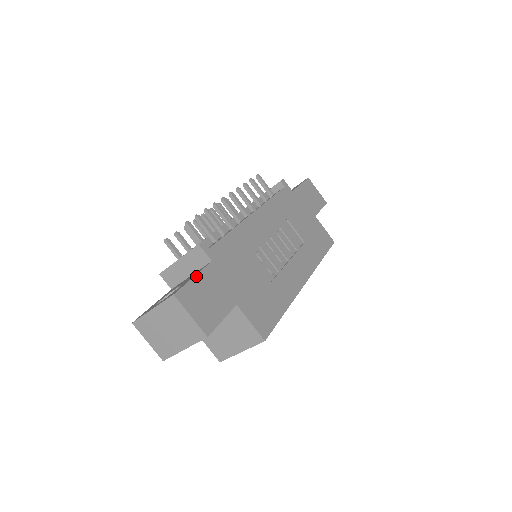
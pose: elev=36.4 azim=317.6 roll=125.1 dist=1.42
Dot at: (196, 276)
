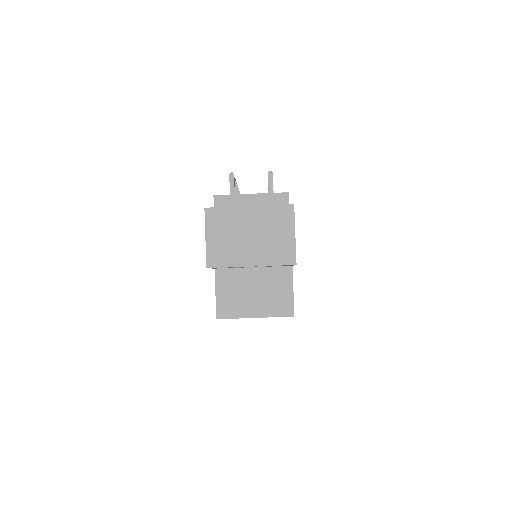
Dot at: occluded
